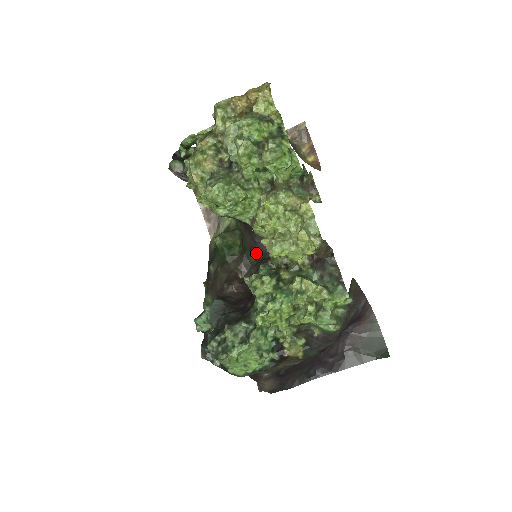
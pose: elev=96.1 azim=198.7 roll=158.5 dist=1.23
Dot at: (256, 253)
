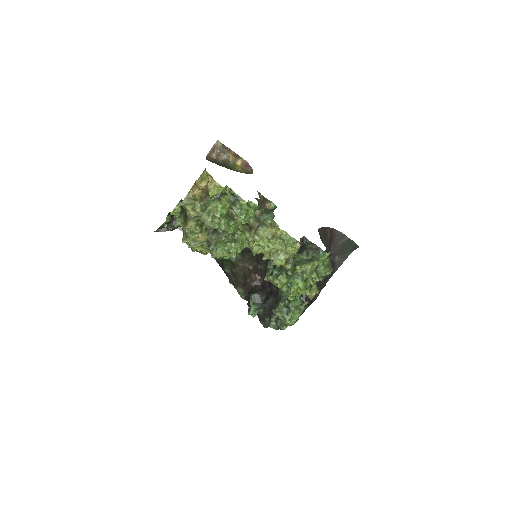
Dot at: occluded
